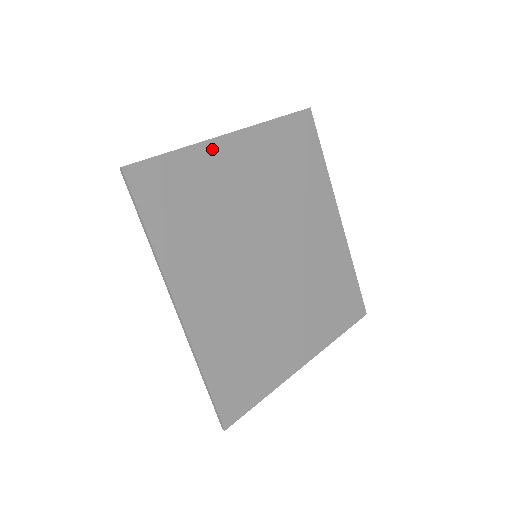
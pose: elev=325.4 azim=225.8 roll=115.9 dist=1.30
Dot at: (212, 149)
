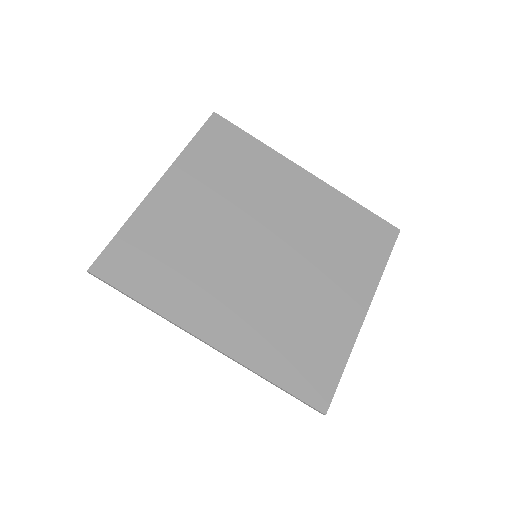
Dot at: (151, 205)
